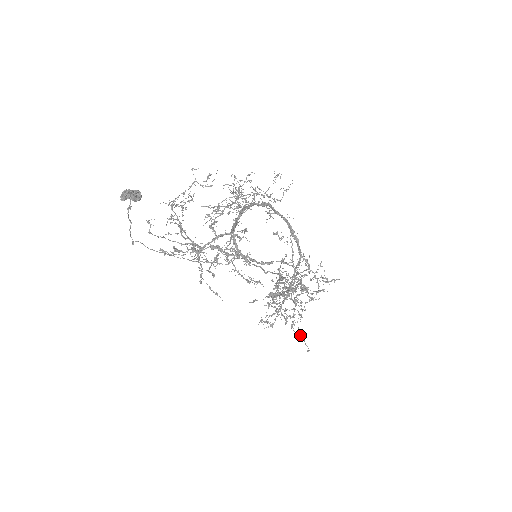
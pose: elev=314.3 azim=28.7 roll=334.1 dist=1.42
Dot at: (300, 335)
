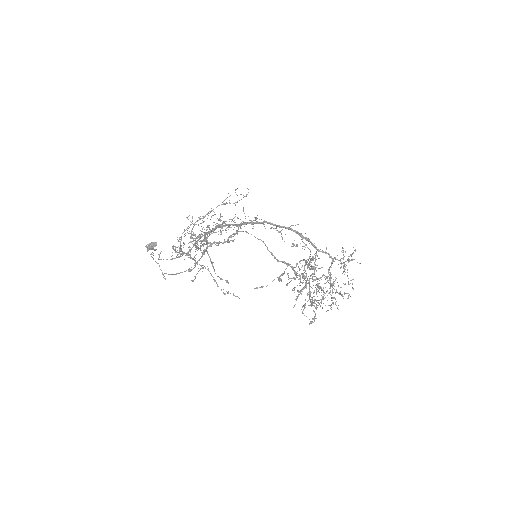
Dot at: occluded
